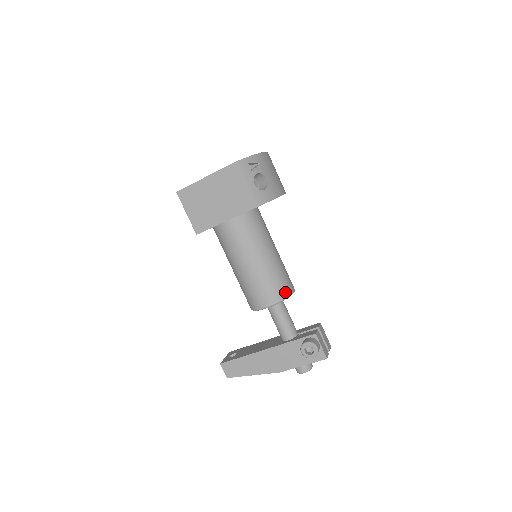
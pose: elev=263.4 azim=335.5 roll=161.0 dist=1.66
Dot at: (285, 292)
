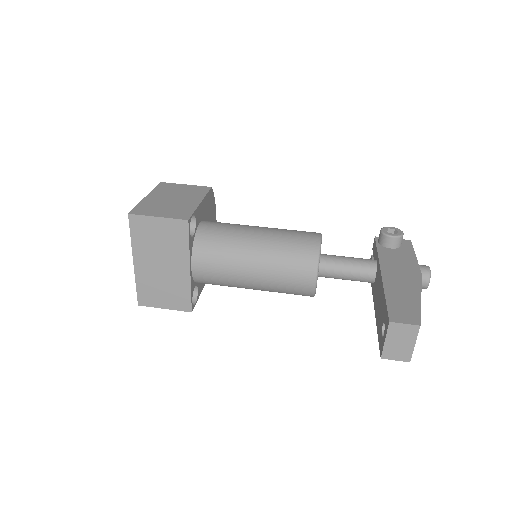
Dot at: occluded
